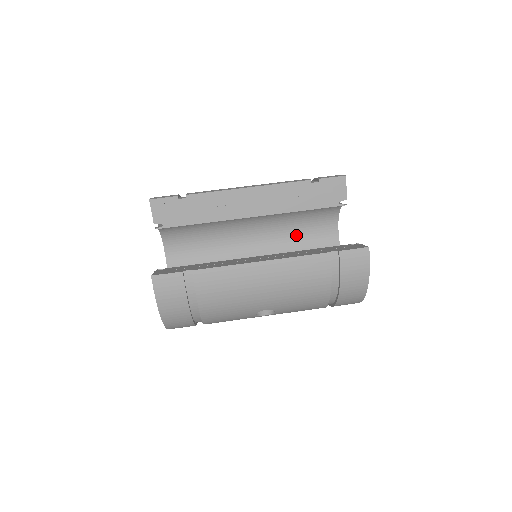
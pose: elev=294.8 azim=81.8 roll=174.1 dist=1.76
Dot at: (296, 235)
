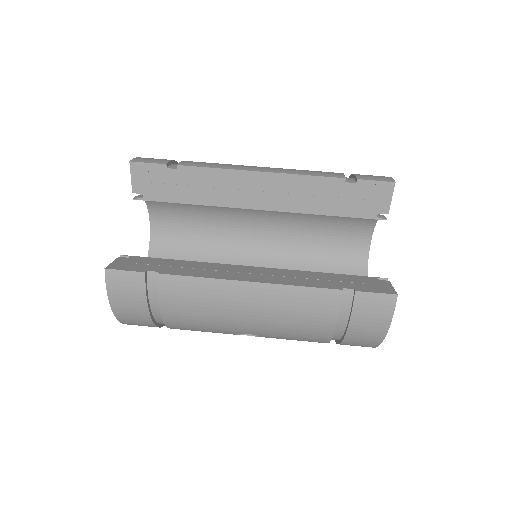
Dot at: (315, 236)
